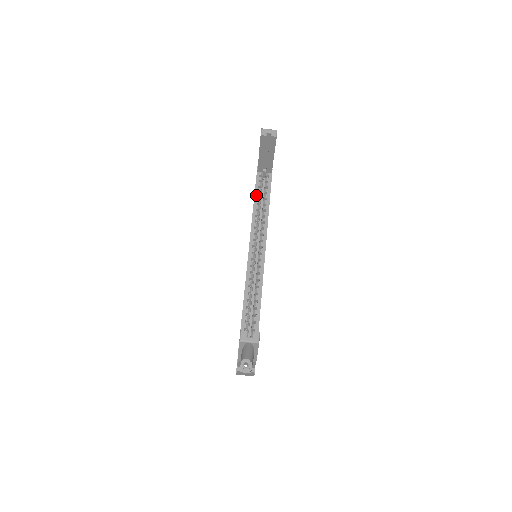
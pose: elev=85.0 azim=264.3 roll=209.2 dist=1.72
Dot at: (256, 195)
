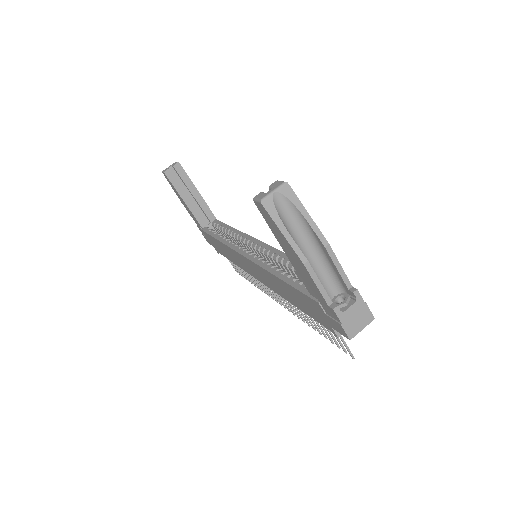
Dot at: (215, 236)
